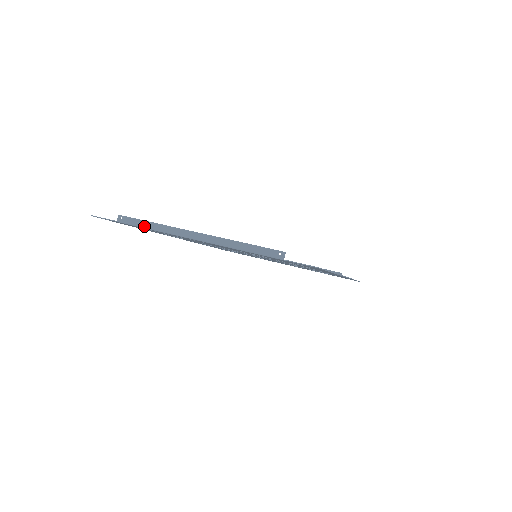
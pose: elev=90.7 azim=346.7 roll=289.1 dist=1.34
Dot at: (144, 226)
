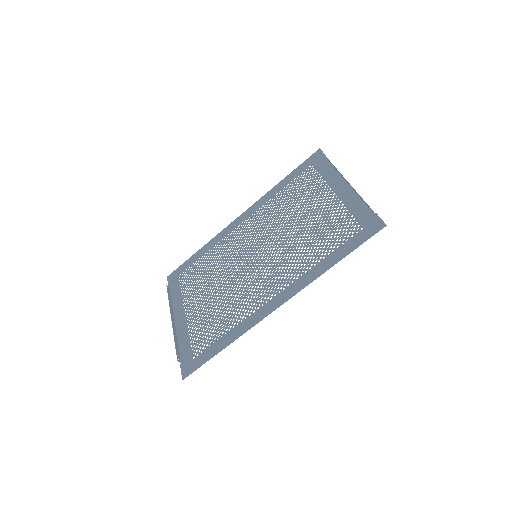
Dot at: (170, 299)
